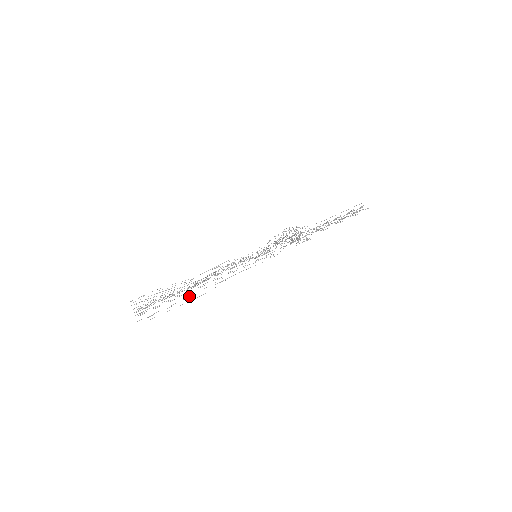
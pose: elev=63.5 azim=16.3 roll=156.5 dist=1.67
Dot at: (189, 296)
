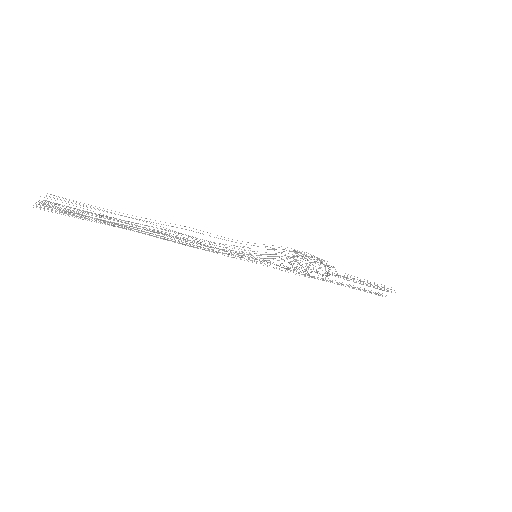
Dot at: occluded
